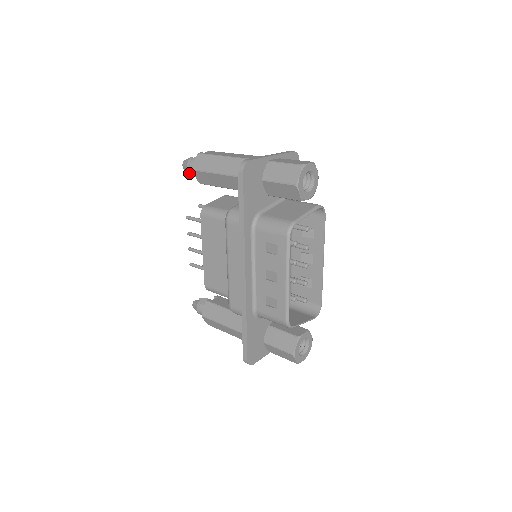
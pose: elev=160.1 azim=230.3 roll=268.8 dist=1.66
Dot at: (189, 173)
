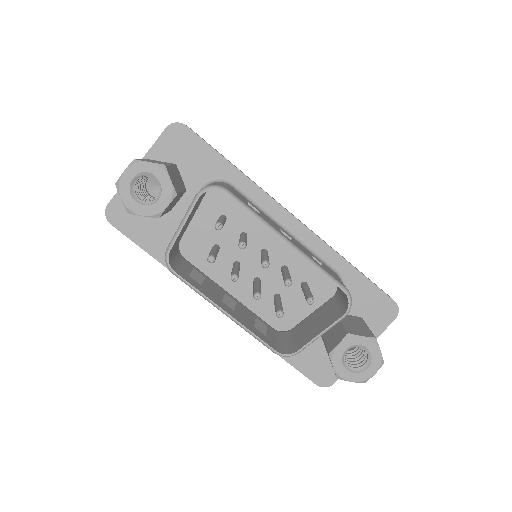
Dot at: occluded
